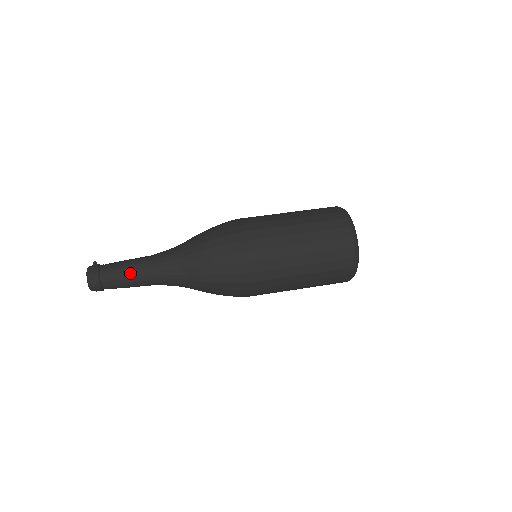
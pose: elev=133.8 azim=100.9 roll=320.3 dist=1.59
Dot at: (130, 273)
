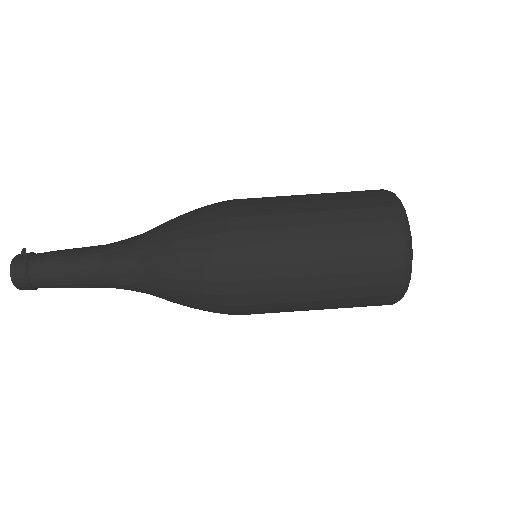
Dot at: (69, 273)
